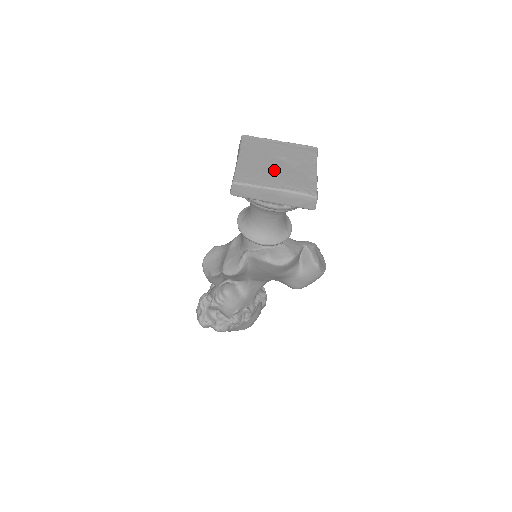
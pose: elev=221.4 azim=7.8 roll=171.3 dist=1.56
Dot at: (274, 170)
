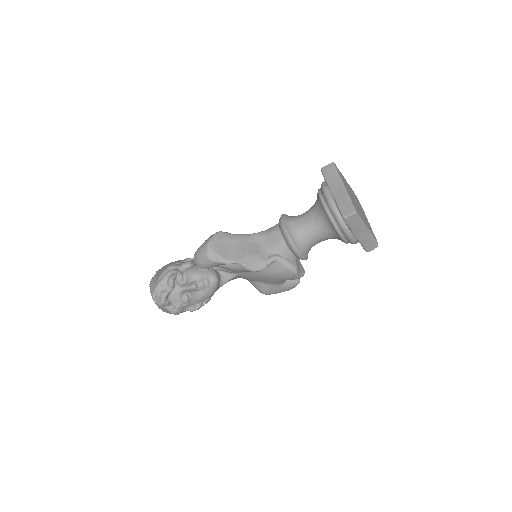
Dot at: occluded
